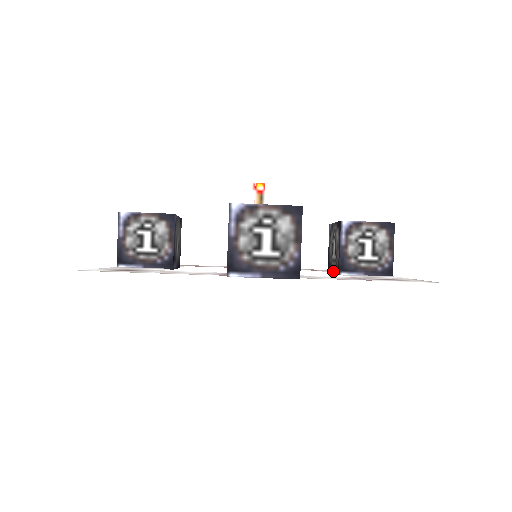
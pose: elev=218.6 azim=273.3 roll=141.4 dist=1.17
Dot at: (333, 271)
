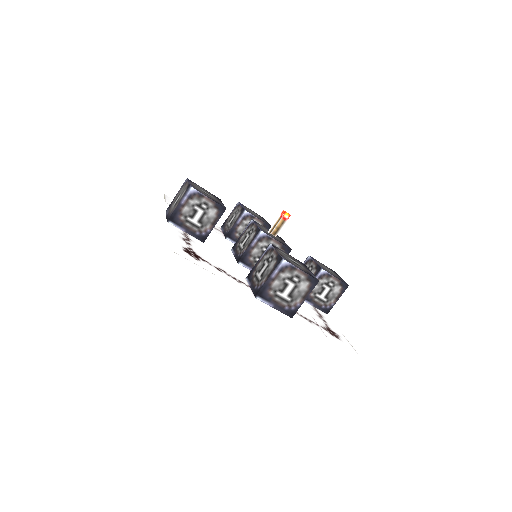
Dot at: occluded
